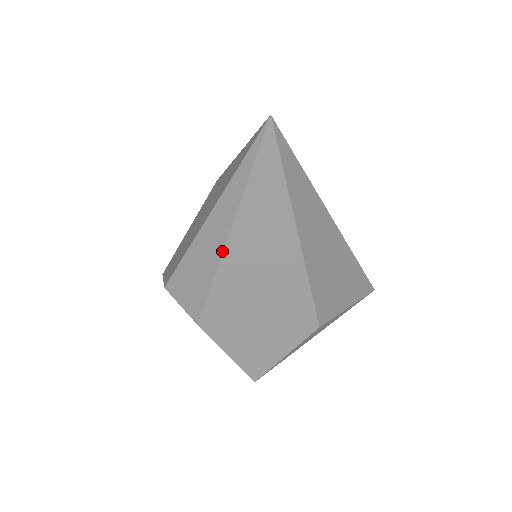
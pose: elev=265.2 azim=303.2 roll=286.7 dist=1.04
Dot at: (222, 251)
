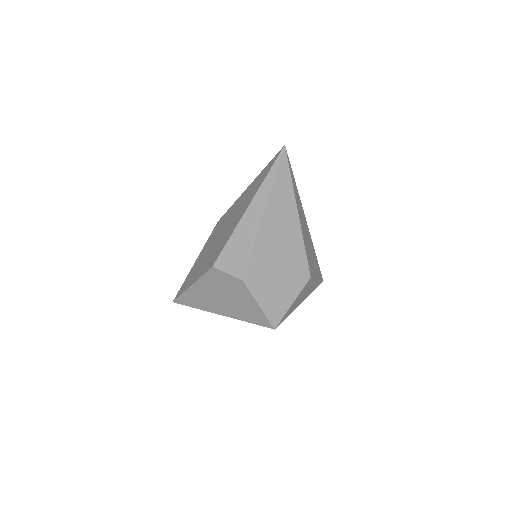
Dot at: (260, 223)
